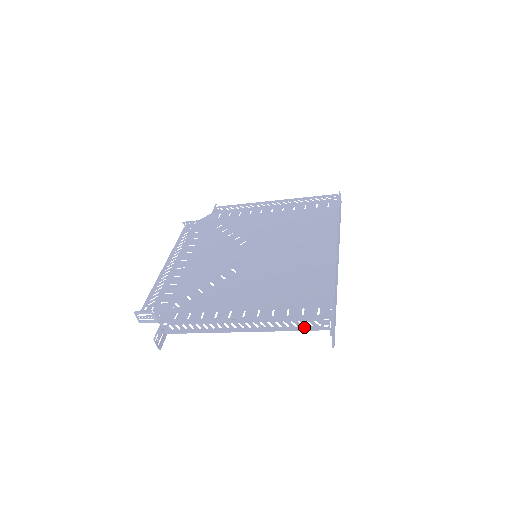
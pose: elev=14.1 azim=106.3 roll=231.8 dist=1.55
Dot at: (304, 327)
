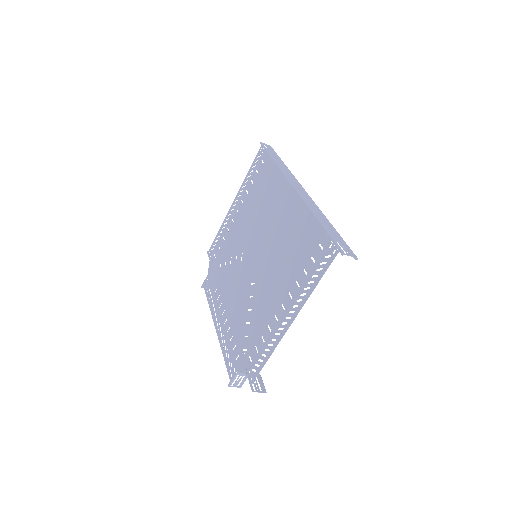
Dot at: (322, 270)
